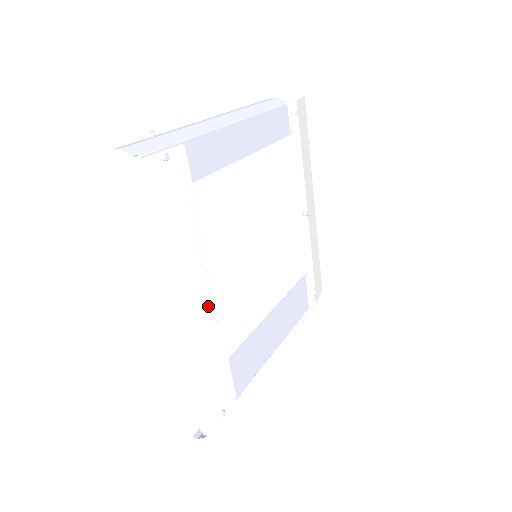
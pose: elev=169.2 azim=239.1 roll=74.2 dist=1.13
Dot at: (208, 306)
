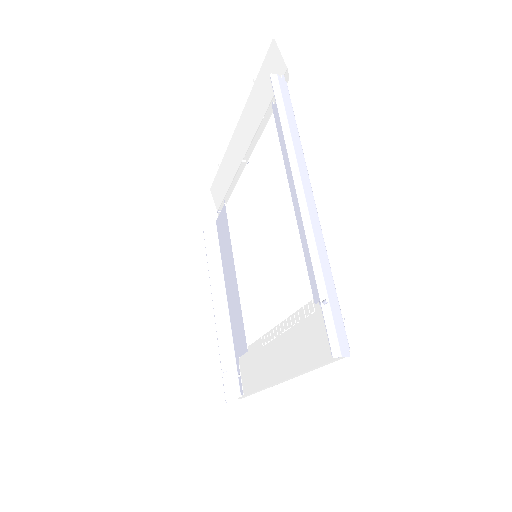
Dot at: (271, 344)
